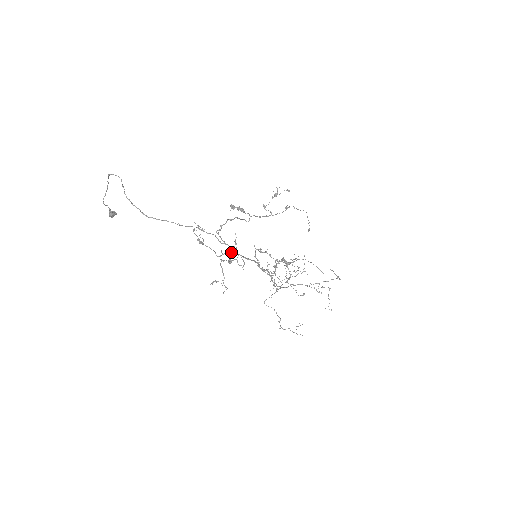
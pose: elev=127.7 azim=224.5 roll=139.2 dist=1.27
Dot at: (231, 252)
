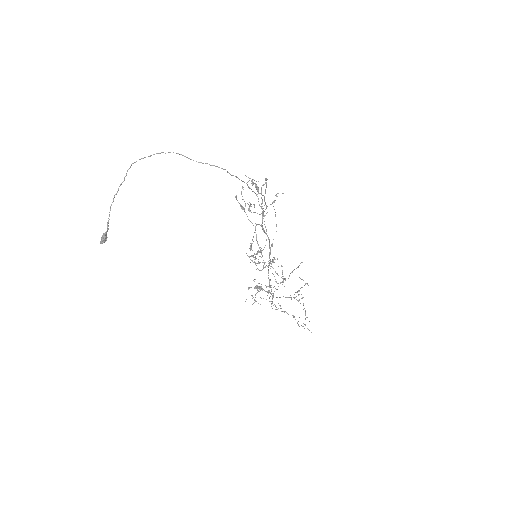
Dot at: occluded
